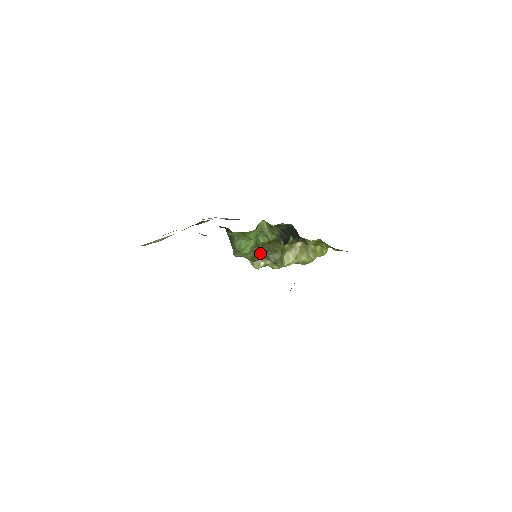
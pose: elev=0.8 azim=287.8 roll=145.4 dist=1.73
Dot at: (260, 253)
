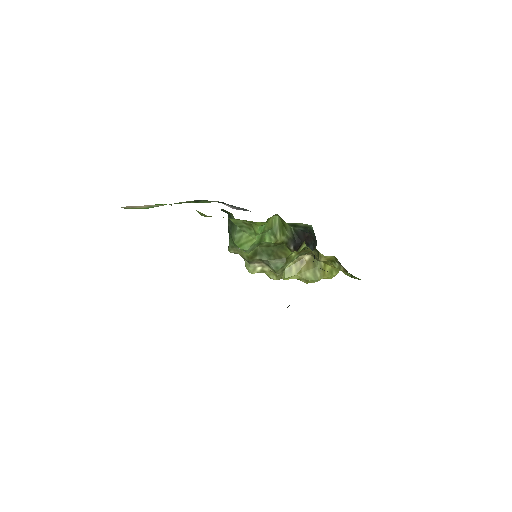
Dot at: (261, 255)
